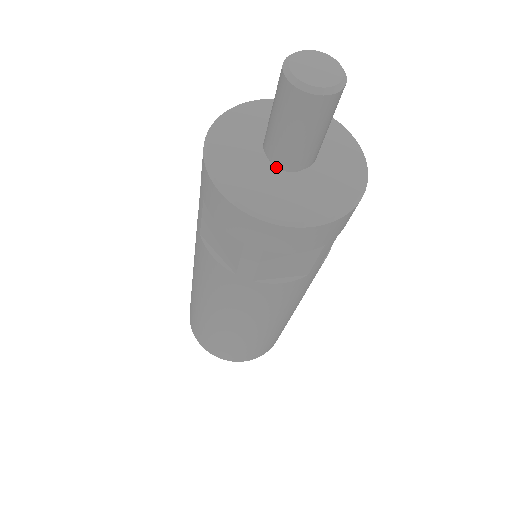
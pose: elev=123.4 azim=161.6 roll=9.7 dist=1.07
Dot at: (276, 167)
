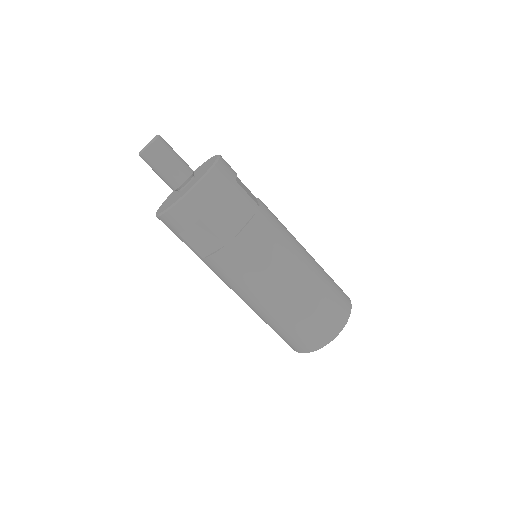
Dot at: (183, 189)
